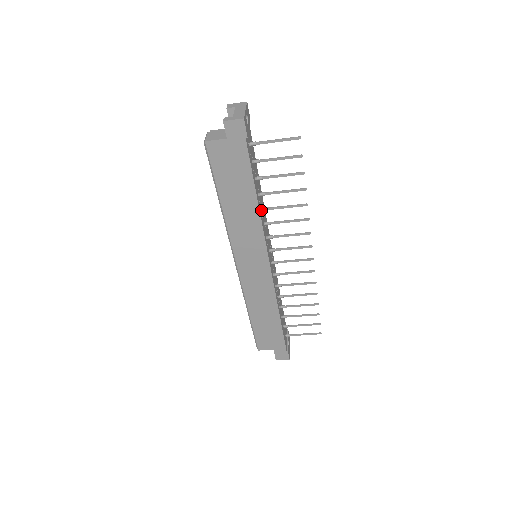
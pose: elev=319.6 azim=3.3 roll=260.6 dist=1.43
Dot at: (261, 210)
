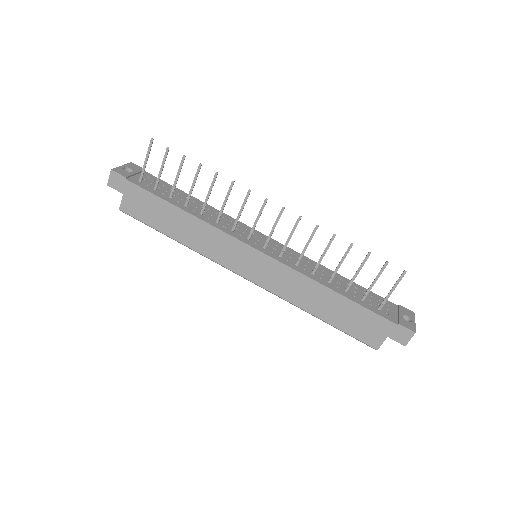
Dot at: (201, 215)
